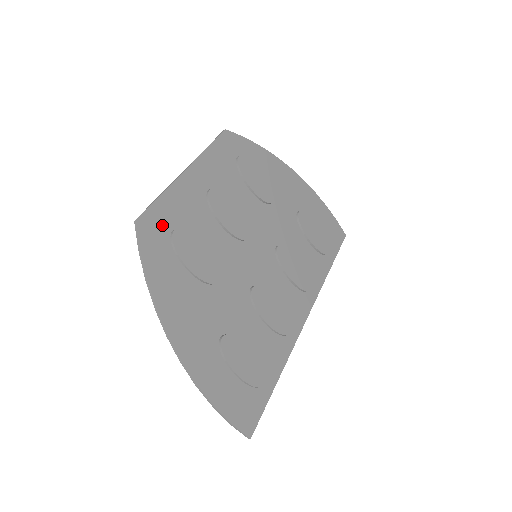
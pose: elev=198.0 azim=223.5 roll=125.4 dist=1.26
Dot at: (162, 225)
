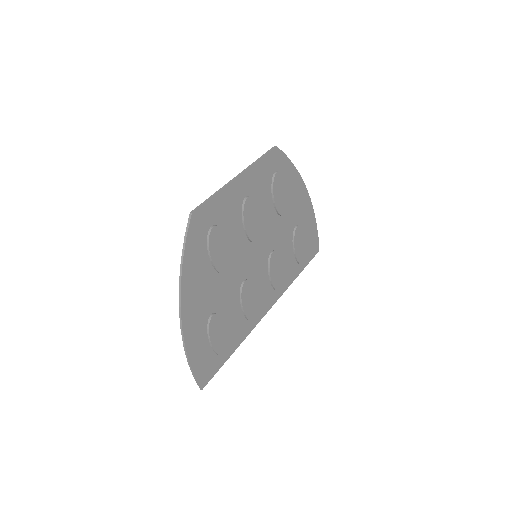
Dot at: (207, 220)
